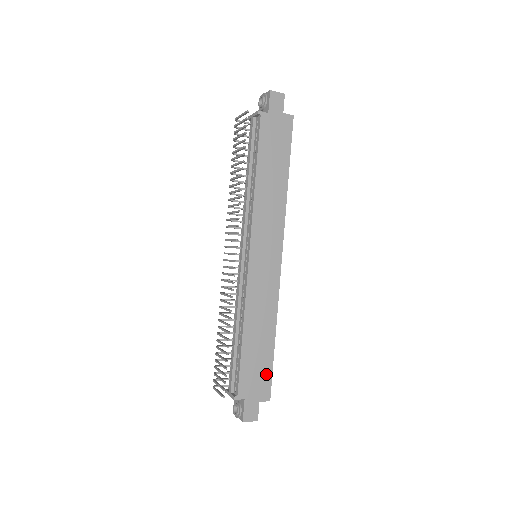
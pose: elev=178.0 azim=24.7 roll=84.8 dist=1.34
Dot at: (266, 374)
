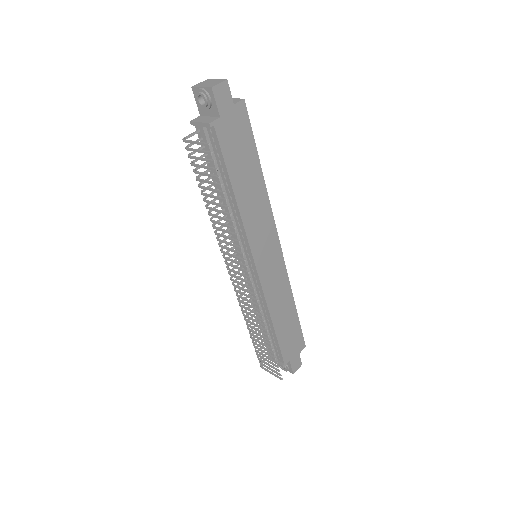
Dot at: (298, 334)
